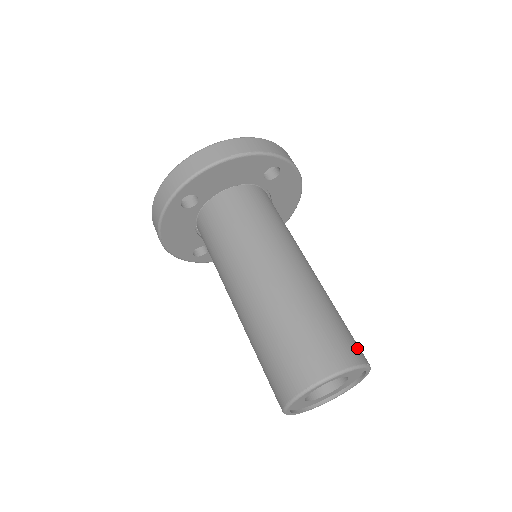
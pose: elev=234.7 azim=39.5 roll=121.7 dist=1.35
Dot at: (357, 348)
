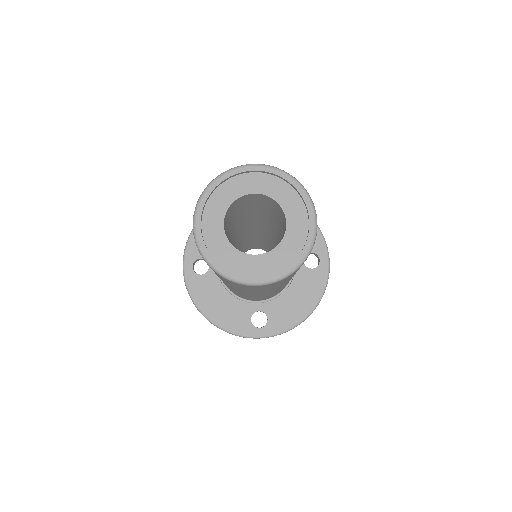
Dot at: occluded
